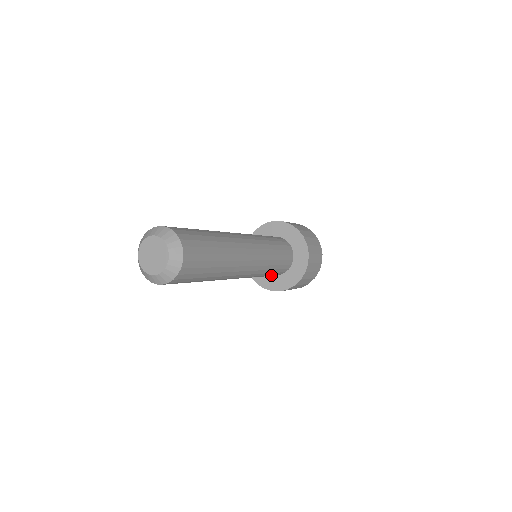
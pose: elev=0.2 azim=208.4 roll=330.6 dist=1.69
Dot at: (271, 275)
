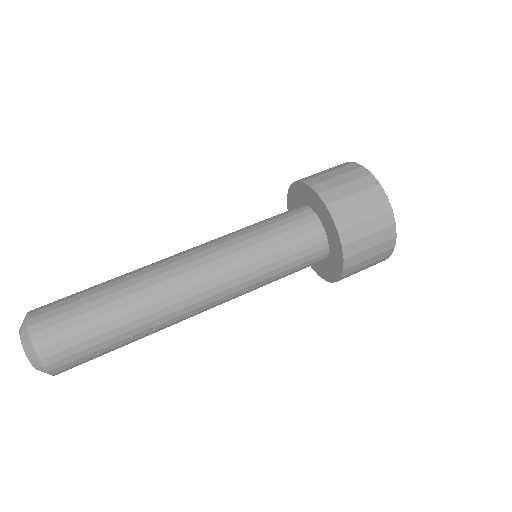
Dot at: occluded
